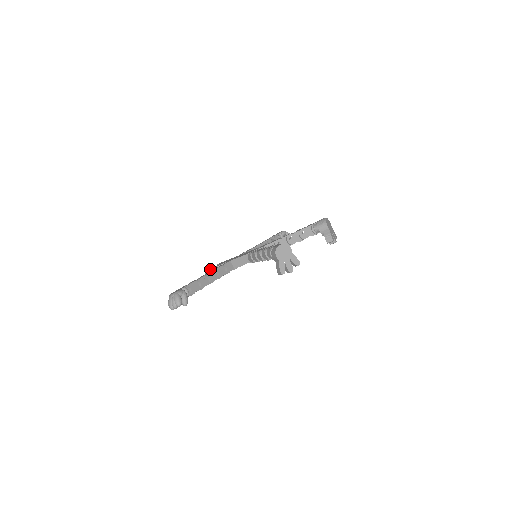
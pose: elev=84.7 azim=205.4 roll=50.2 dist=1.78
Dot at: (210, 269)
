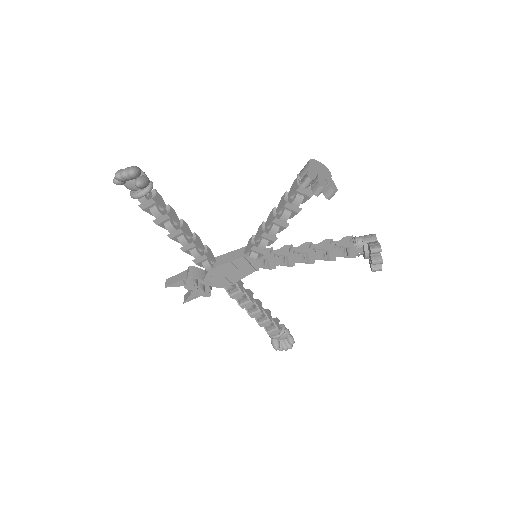
Dot at: (177, 274)
